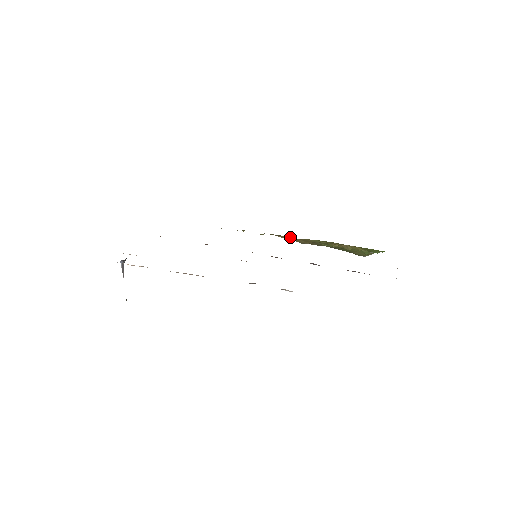
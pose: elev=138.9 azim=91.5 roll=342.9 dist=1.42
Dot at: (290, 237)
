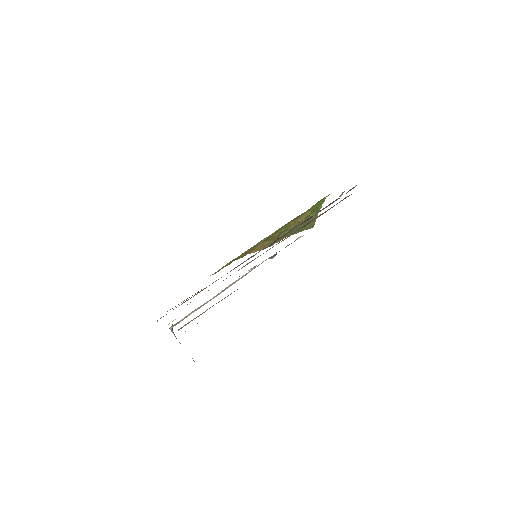
Dot at: (261, 245)
